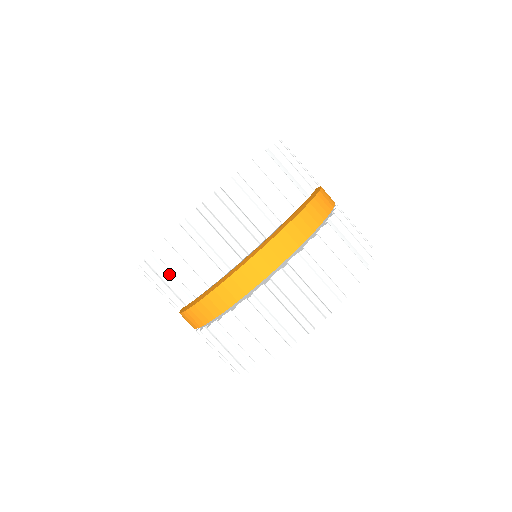
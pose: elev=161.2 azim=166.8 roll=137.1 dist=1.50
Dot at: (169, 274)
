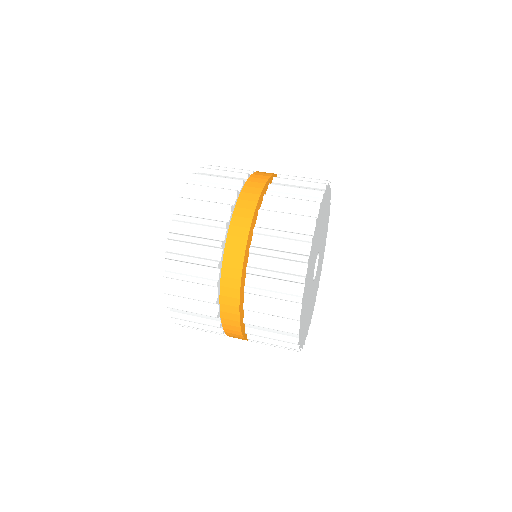
Dot at: (189, 304)
